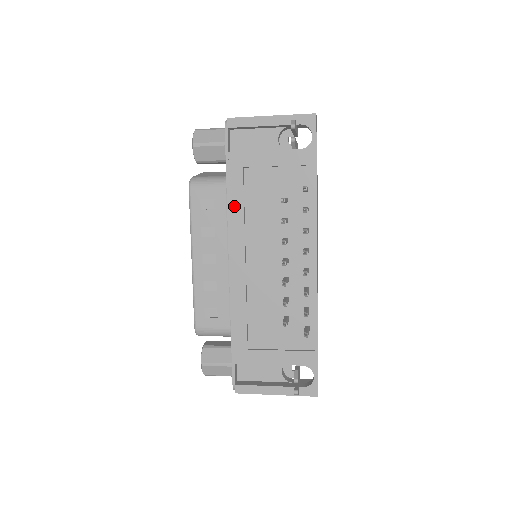
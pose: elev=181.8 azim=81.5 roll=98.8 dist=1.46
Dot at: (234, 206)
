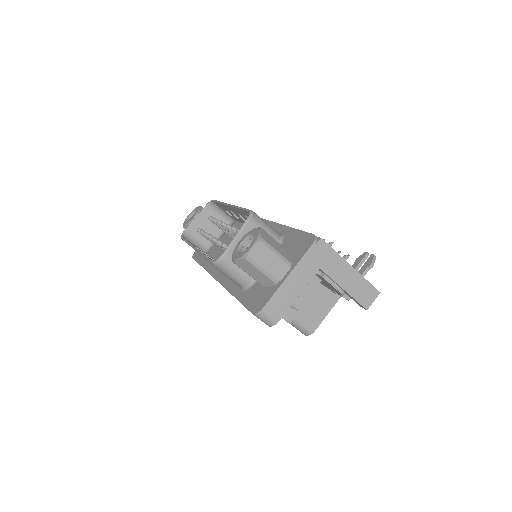
Dot at: occluded
